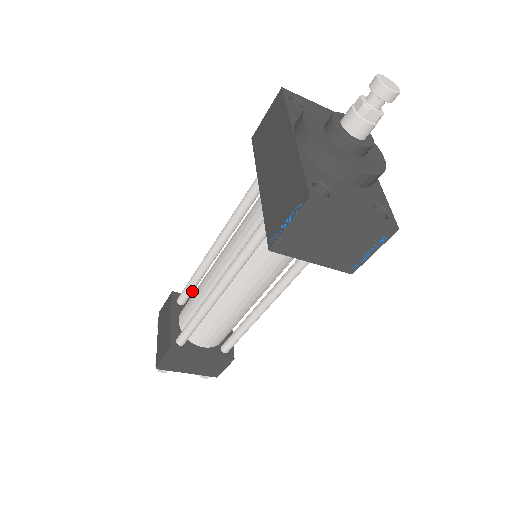
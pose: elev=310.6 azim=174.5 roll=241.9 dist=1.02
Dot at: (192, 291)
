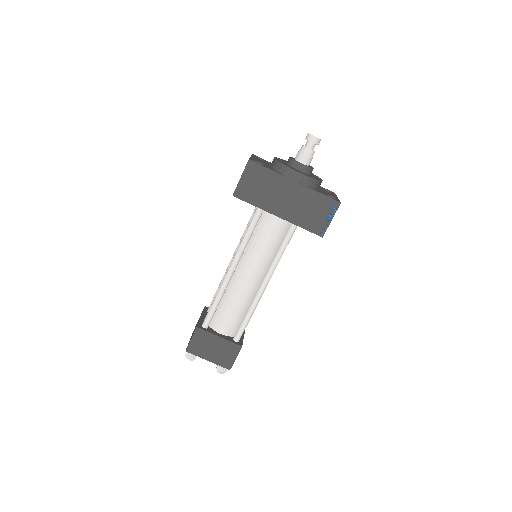
Dot at: (214, 312)
